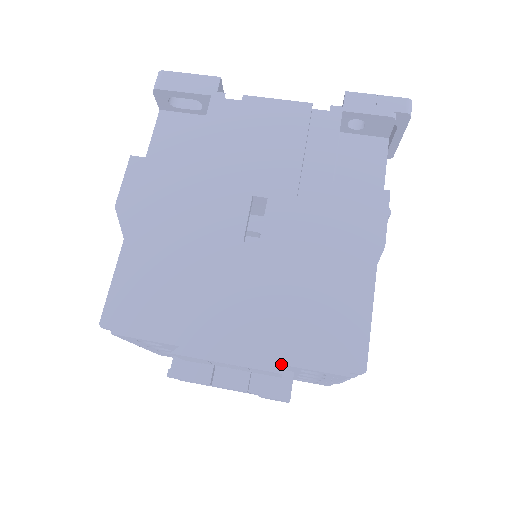
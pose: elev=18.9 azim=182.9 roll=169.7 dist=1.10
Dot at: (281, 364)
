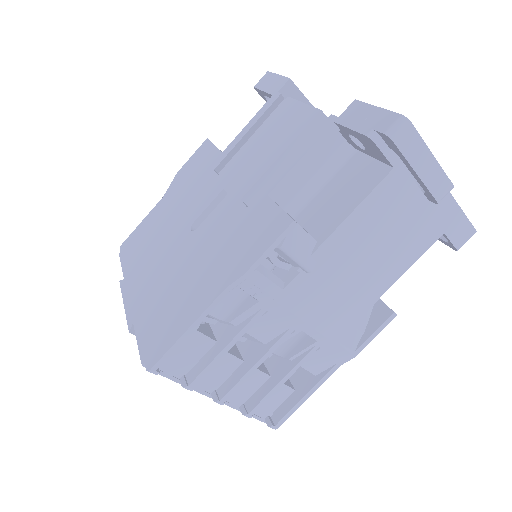
Dot at: (134, 325)
